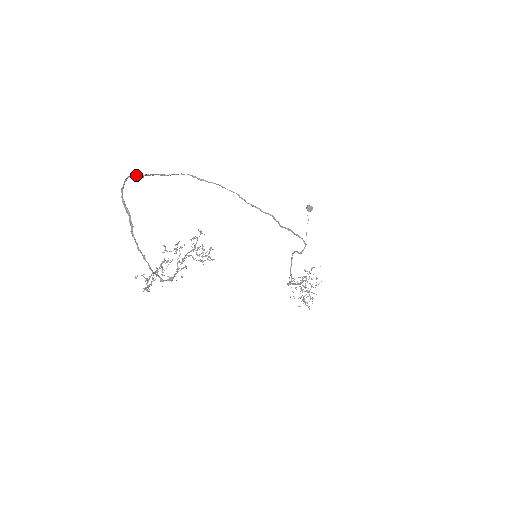
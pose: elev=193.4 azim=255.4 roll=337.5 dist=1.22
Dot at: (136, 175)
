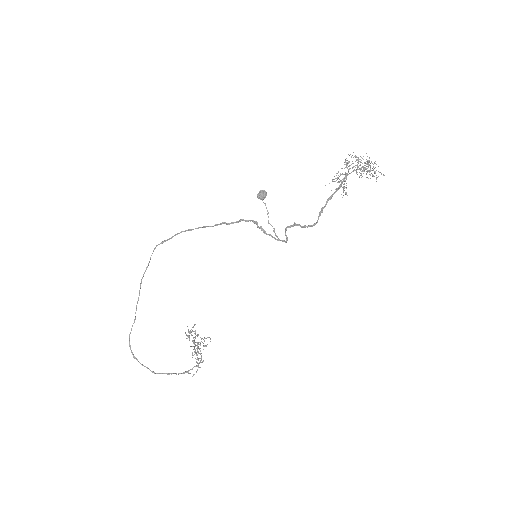
Dot at: occluded
